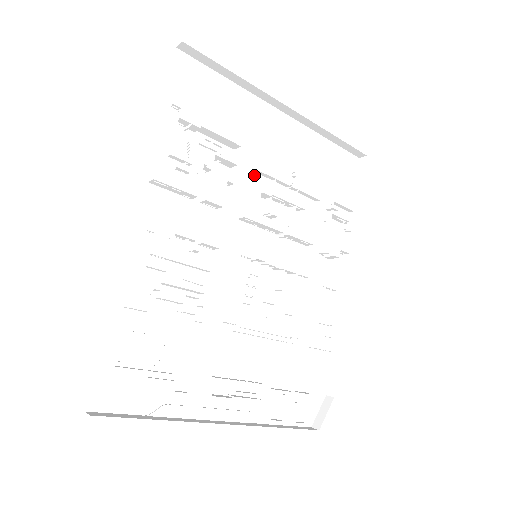
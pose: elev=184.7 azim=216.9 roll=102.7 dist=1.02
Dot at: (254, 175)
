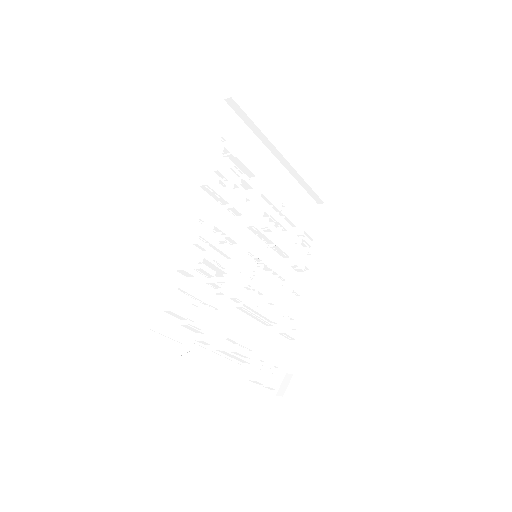
Dot at: (260, 198)
